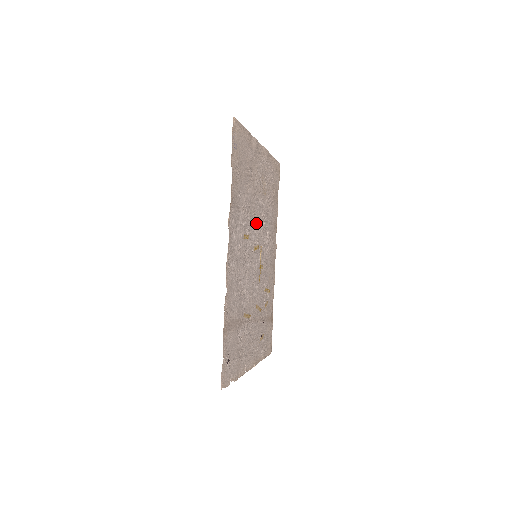
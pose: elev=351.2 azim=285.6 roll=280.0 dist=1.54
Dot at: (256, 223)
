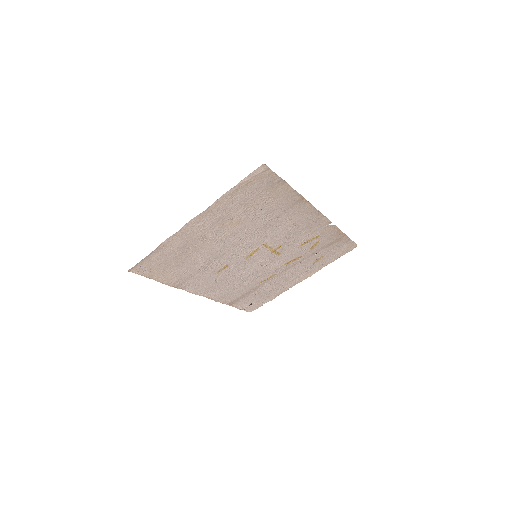
Dot at: (237, 248)
